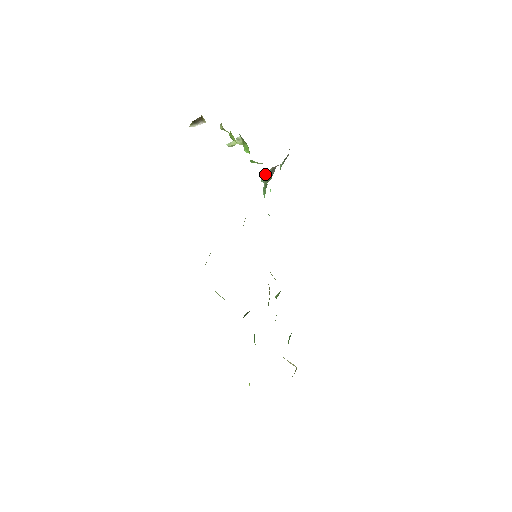
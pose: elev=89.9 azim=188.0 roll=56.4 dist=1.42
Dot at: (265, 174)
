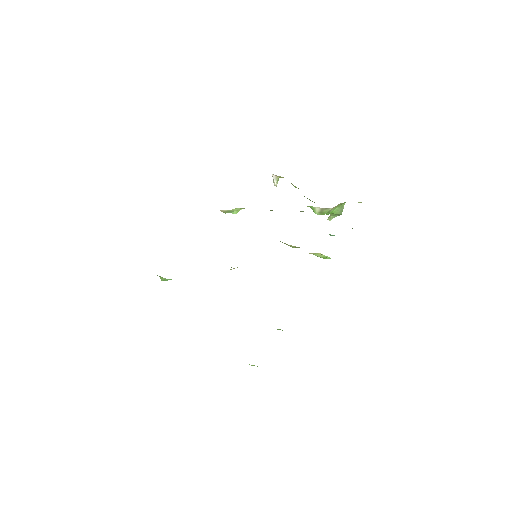
Dot at: occluded
